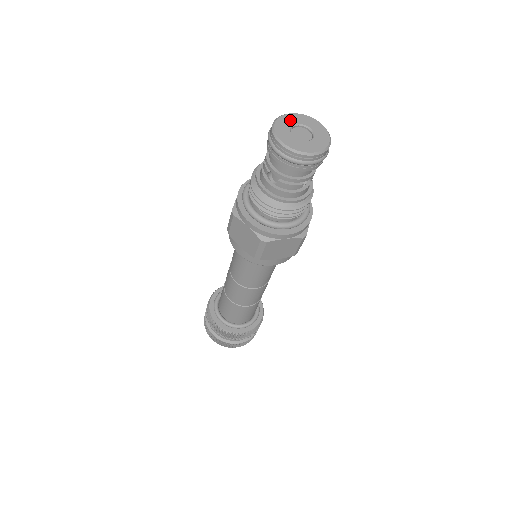
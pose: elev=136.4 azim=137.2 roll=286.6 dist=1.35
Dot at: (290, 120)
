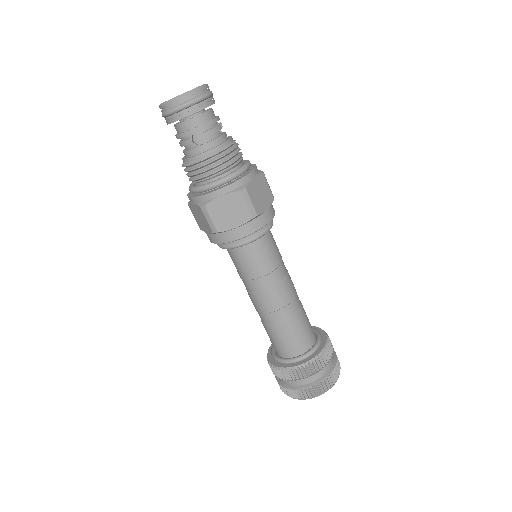
Dot at: occluded
